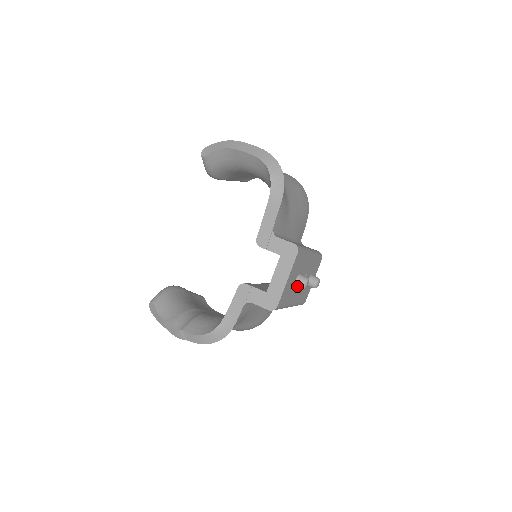
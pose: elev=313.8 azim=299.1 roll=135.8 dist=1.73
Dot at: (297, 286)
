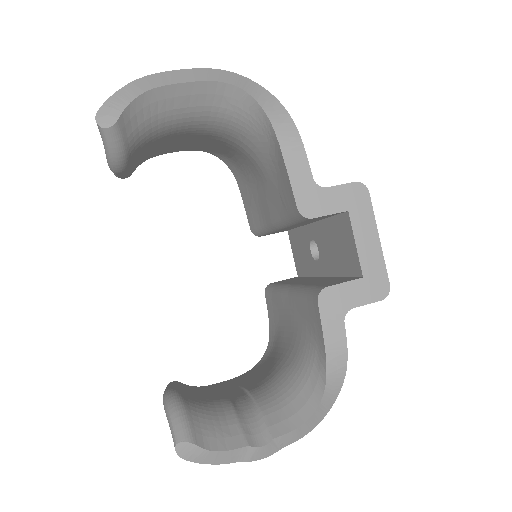
Dot at: occluded
